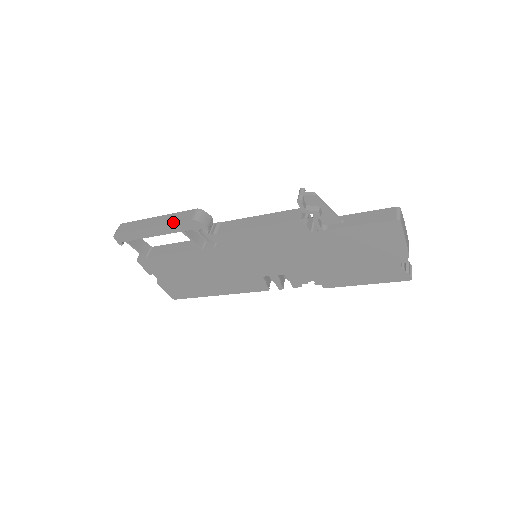
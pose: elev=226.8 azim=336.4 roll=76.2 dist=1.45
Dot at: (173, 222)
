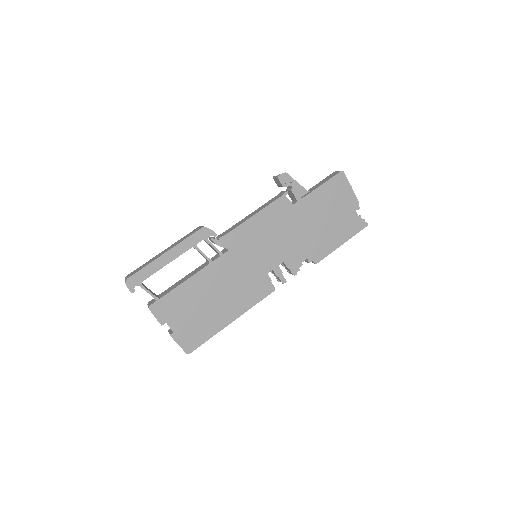
Dot at: (185, 239)
